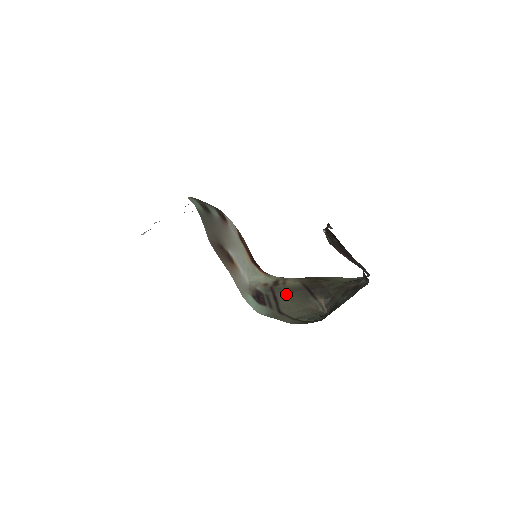
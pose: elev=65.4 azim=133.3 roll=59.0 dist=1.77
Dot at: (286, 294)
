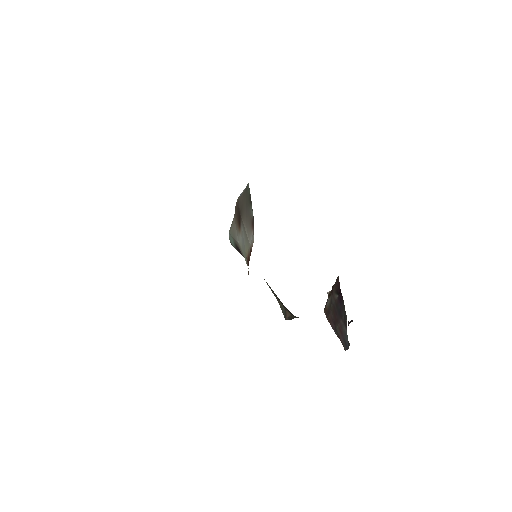
Dot at: occluded
